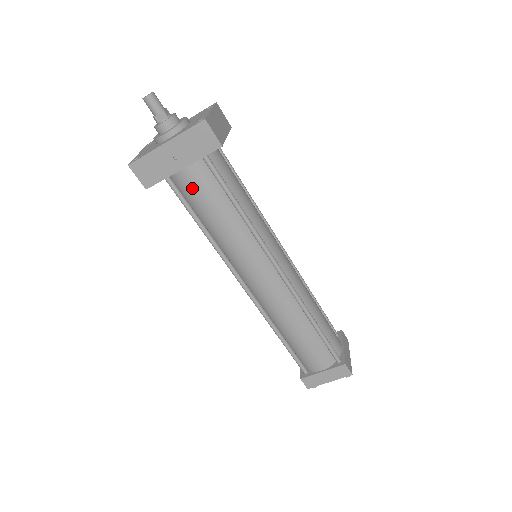
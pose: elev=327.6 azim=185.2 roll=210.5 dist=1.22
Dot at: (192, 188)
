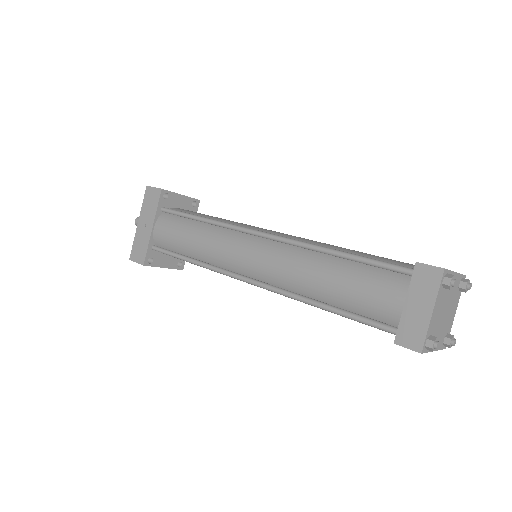
Dot at: (165, 235)
